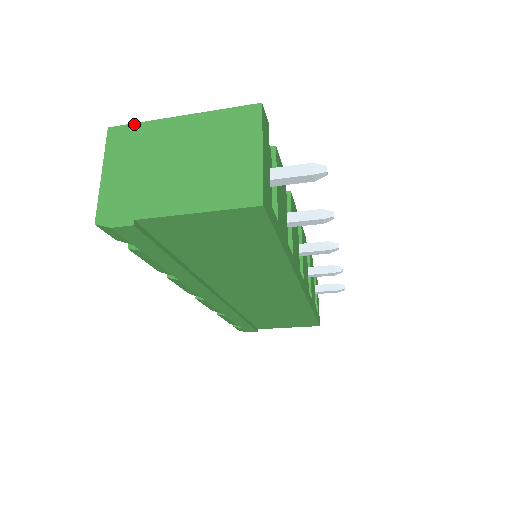
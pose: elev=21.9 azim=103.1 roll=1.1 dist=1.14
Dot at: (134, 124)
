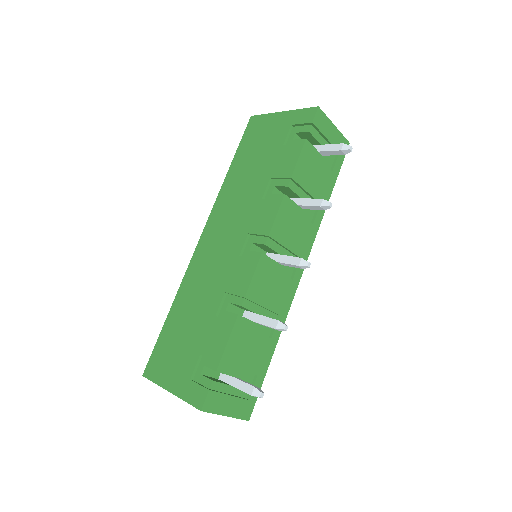
Dot at: occluded
